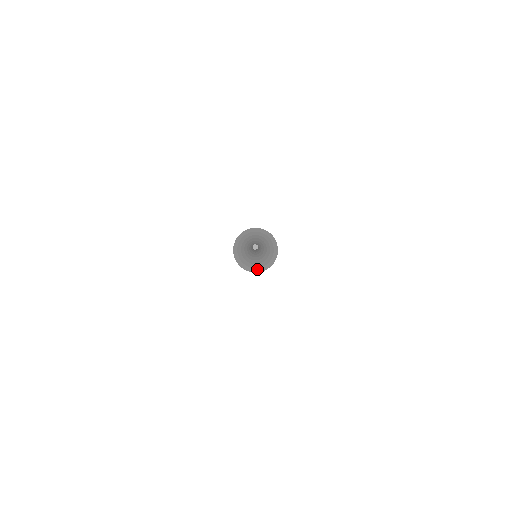
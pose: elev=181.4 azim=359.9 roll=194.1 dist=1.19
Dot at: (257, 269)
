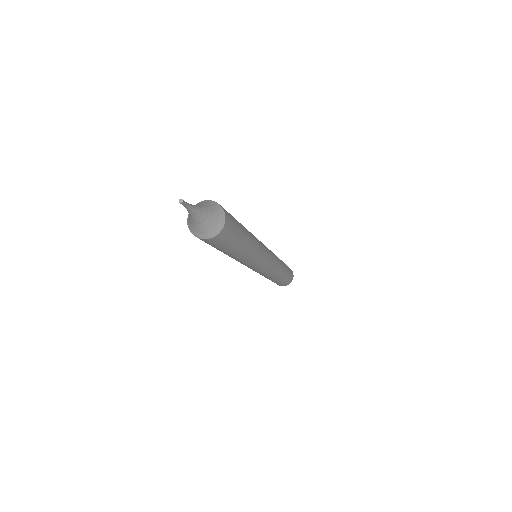
Dot at: (216, 229)
